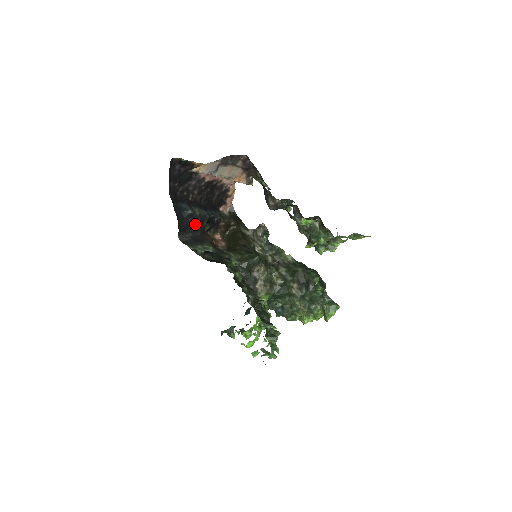
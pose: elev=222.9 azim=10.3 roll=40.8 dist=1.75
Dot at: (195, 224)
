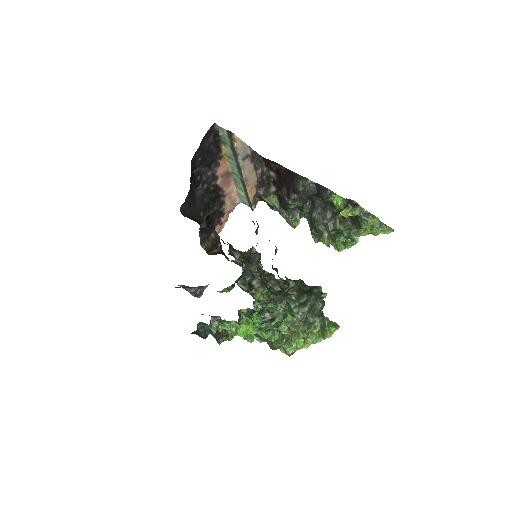
Dot at: (199, 209)
